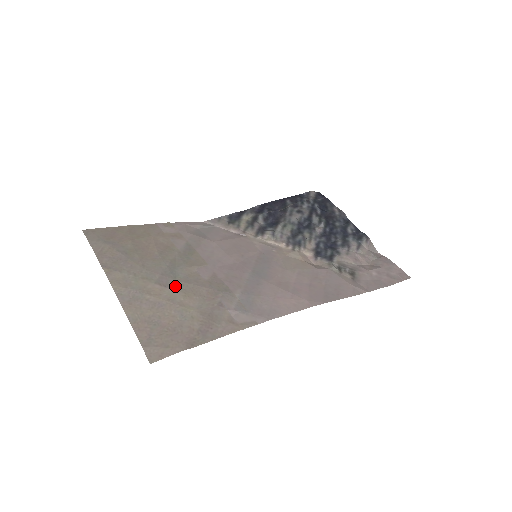
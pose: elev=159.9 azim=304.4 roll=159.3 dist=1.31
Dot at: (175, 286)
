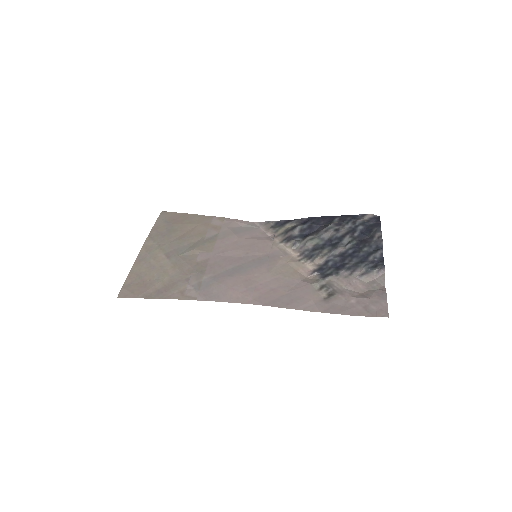
Dot at: (173, 259)
